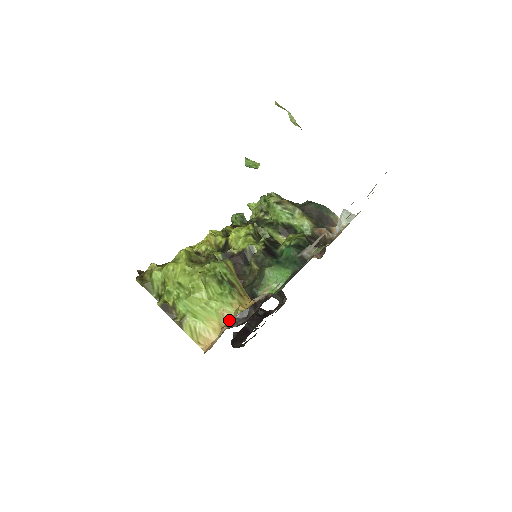
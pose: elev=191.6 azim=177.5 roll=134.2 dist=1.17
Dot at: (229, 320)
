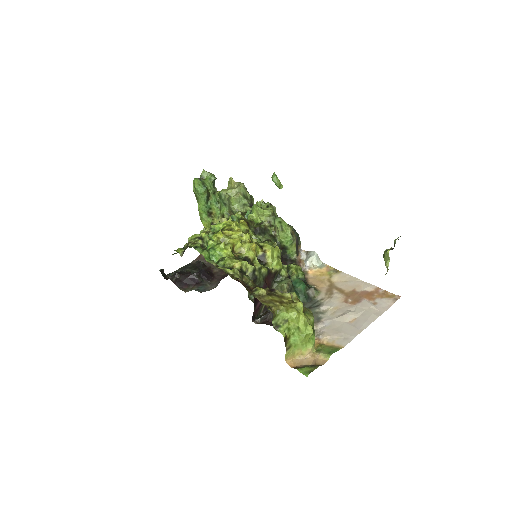
Dot at: (310, 353)
